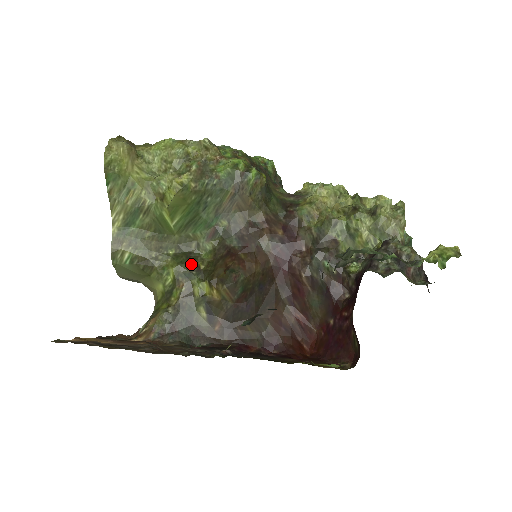
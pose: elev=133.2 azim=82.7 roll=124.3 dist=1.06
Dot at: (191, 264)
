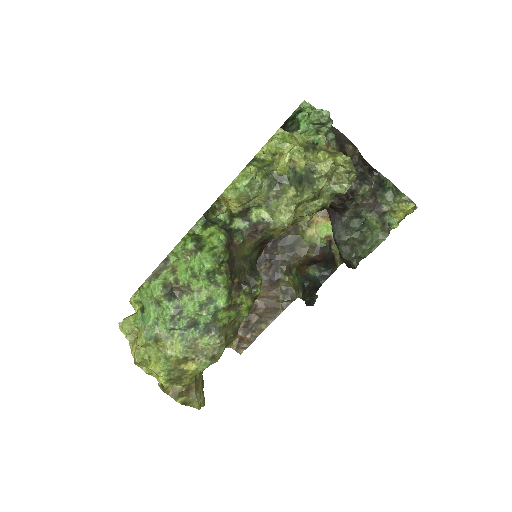
Dot at: occluded
